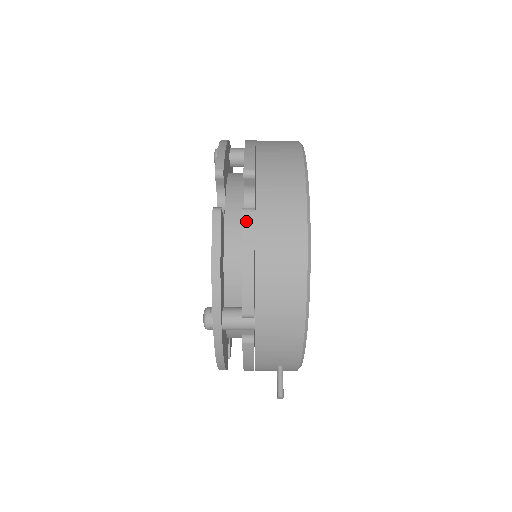
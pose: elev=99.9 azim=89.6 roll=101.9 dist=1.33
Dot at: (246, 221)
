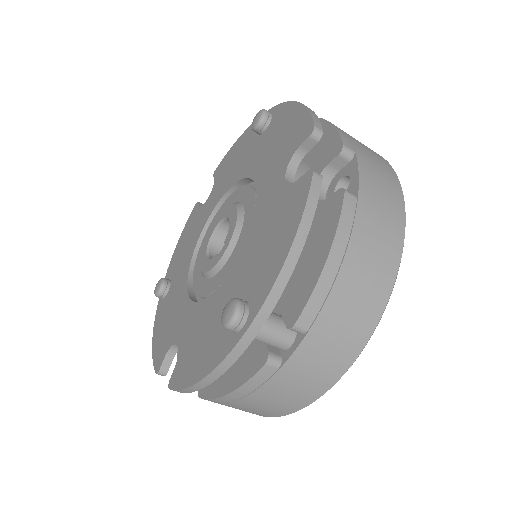
Dot at: occluded
